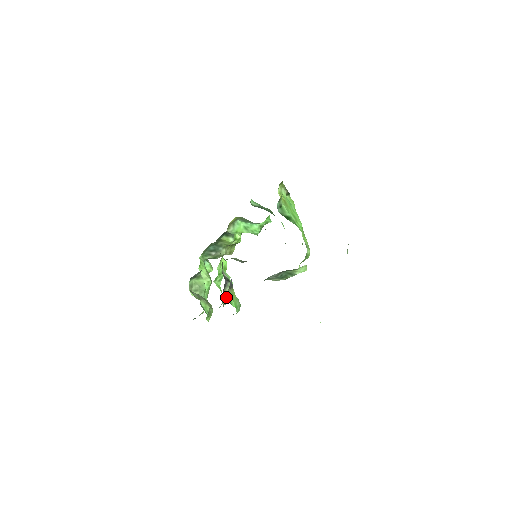
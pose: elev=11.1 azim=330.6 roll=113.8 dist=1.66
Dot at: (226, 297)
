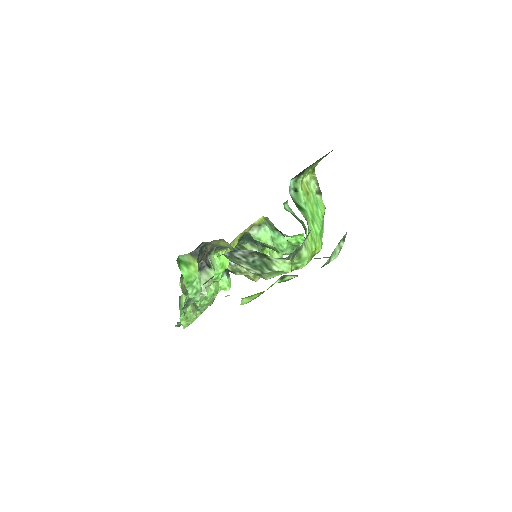
Dot at: occluded
